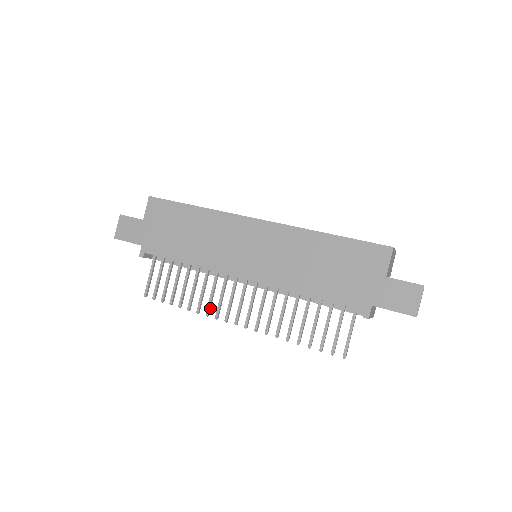
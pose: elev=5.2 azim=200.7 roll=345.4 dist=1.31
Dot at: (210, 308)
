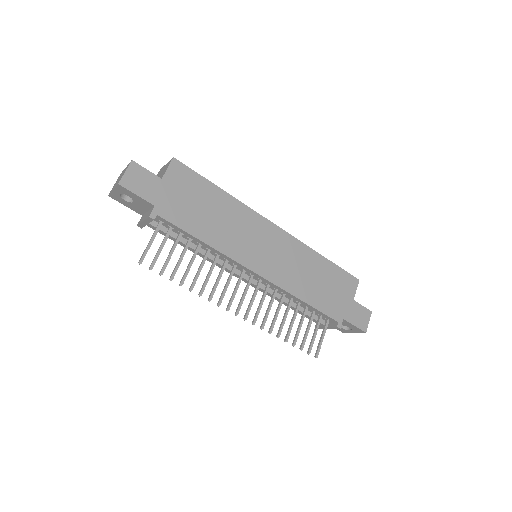
Dot at: (213, 294)
